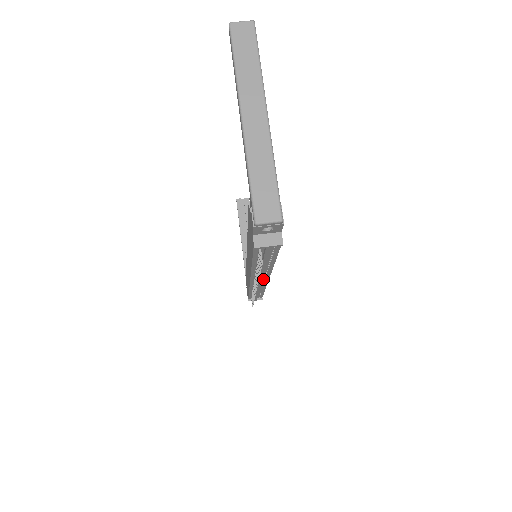
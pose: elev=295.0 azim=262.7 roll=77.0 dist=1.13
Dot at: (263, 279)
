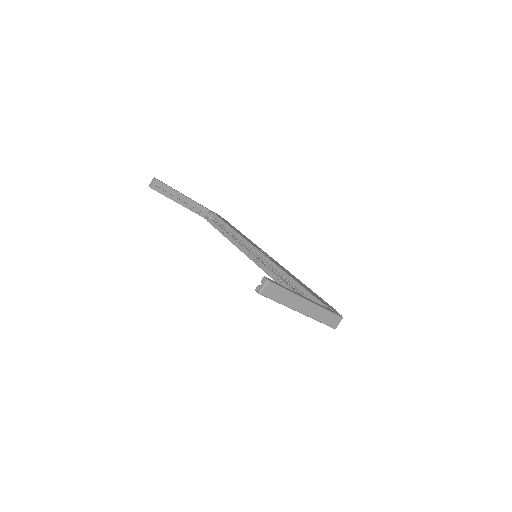
Dot at: occluded
